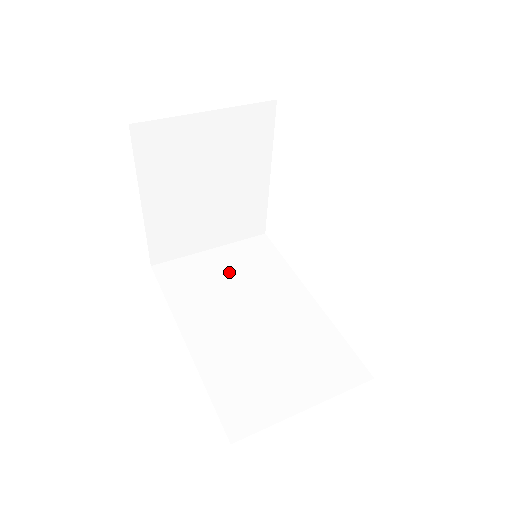
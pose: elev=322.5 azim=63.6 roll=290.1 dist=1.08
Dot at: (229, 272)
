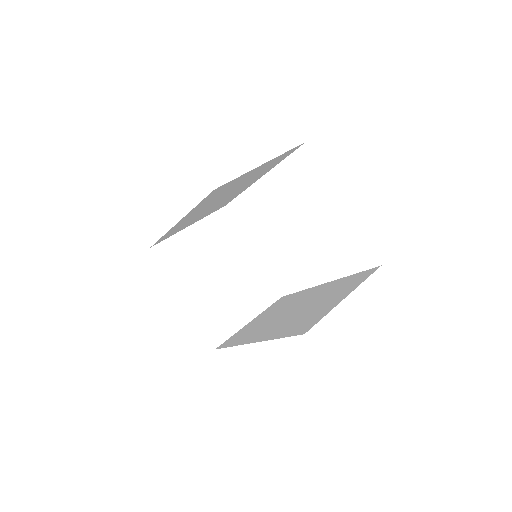
Dot at: (267, 316)
